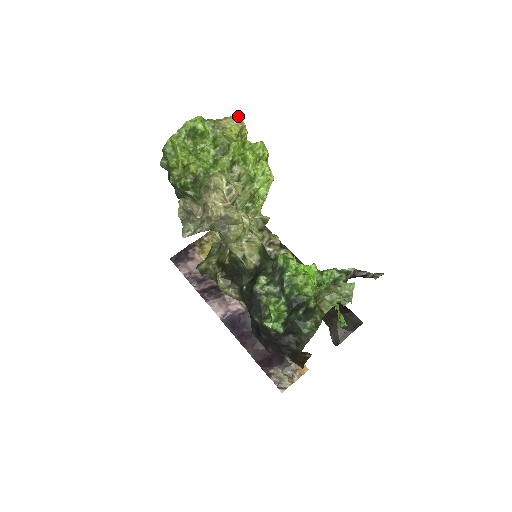
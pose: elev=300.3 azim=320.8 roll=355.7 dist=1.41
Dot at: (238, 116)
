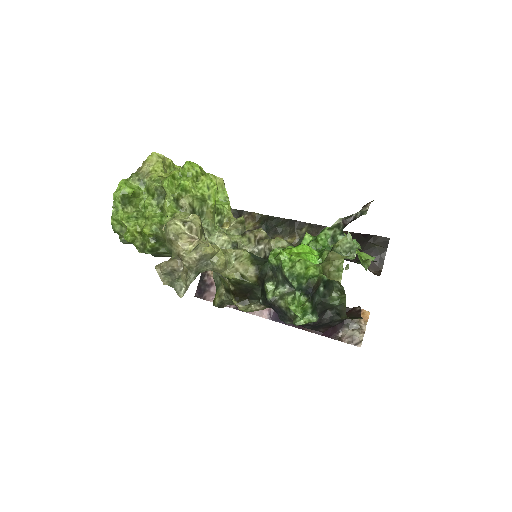
Dot at: (152, 153)
